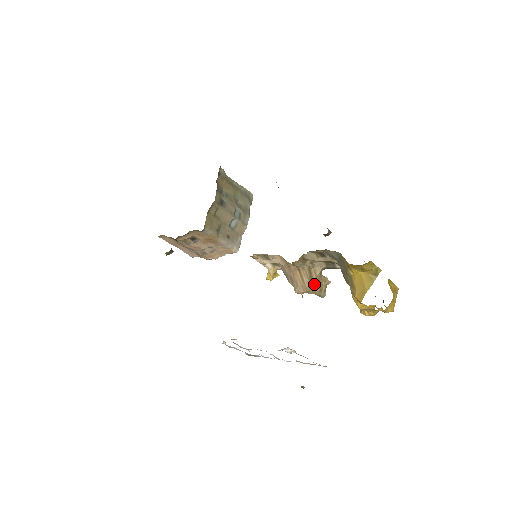
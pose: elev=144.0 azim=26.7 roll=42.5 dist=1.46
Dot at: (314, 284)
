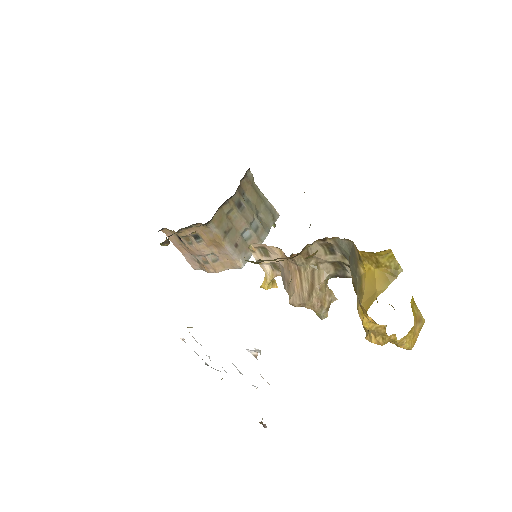
Dot at: (315, 295)
